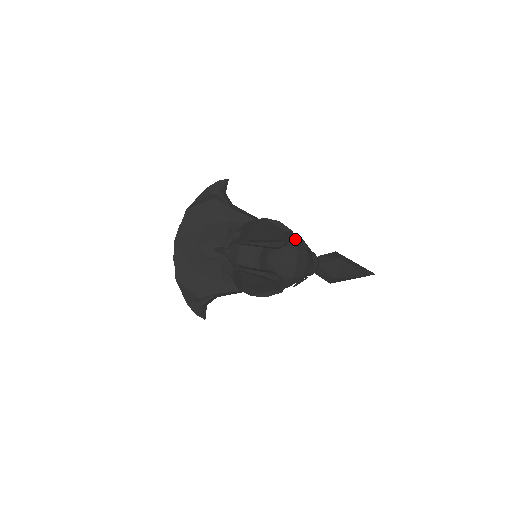
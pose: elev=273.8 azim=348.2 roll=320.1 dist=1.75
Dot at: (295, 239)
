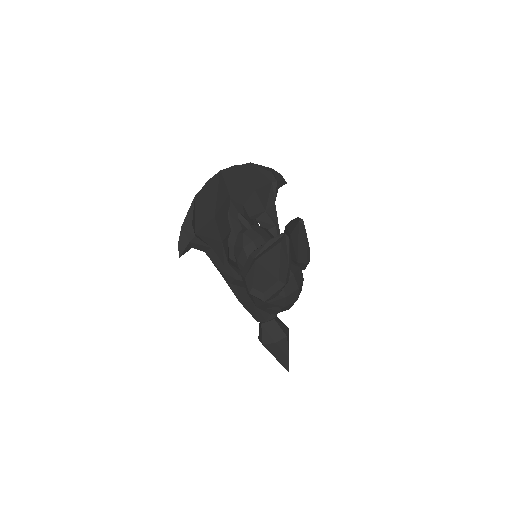
Dot at: occluded
